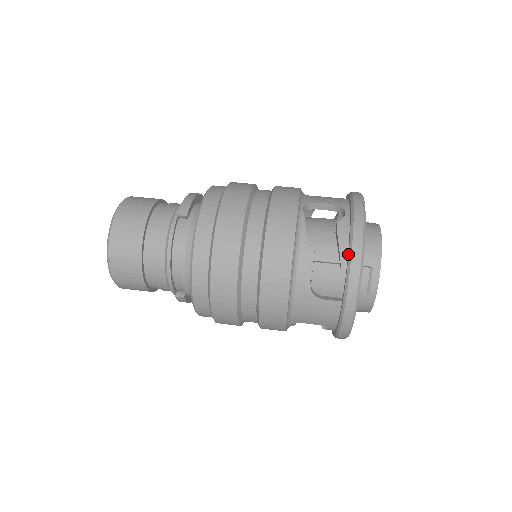
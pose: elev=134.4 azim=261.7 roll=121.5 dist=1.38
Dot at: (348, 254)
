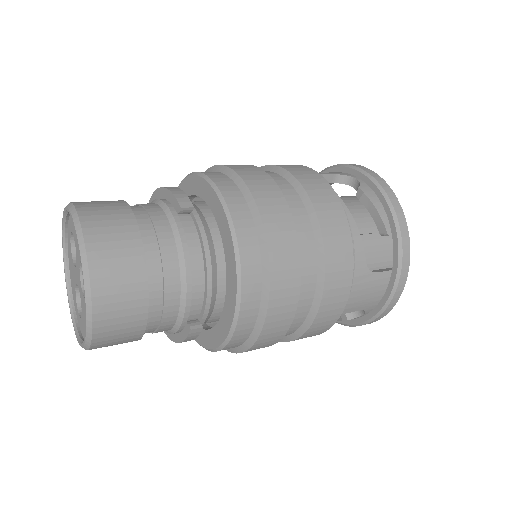
Dot at: (391, 214)
